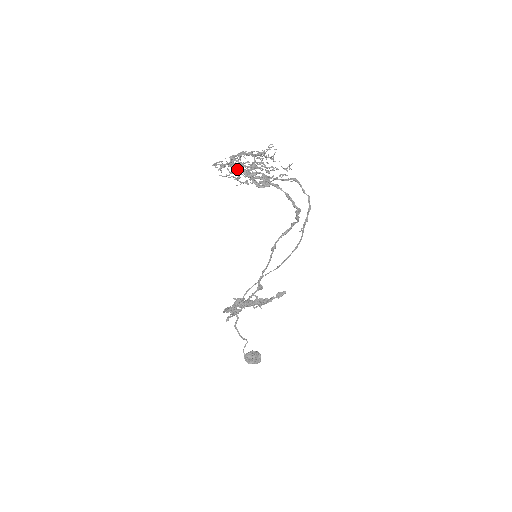
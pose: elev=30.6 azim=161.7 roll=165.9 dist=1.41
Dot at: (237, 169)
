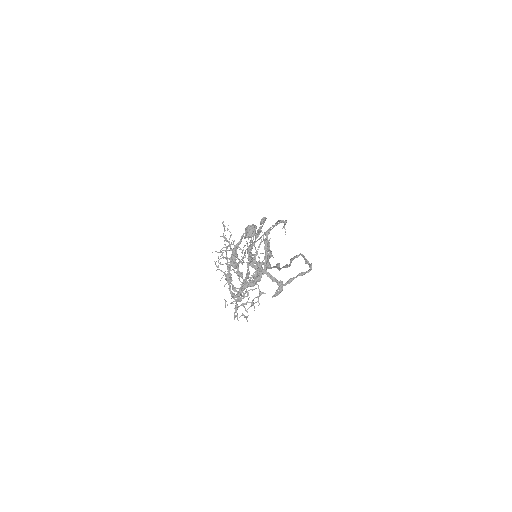
Dot at: occluded
